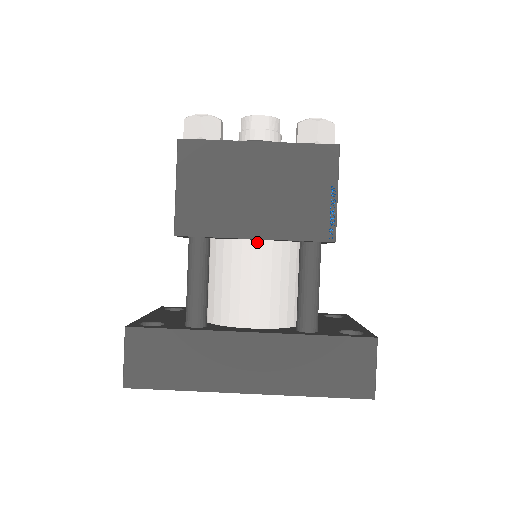
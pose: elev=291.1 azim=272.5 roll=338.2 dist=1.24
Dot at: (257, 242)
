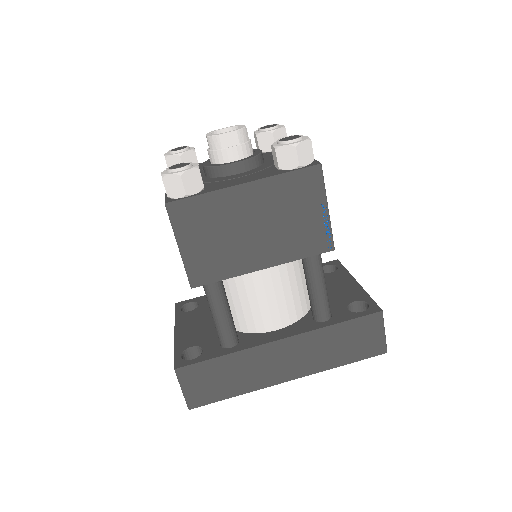
Dot at: occluded
